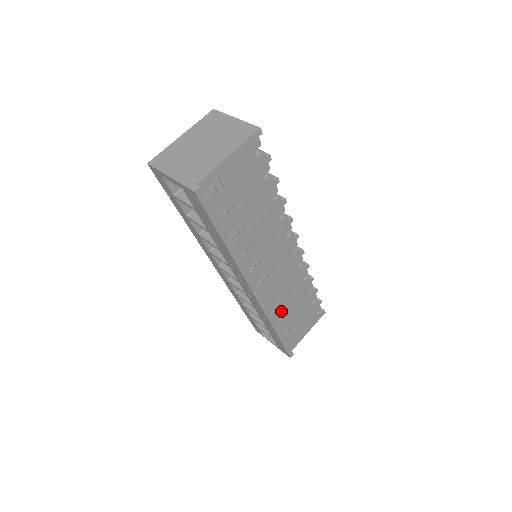
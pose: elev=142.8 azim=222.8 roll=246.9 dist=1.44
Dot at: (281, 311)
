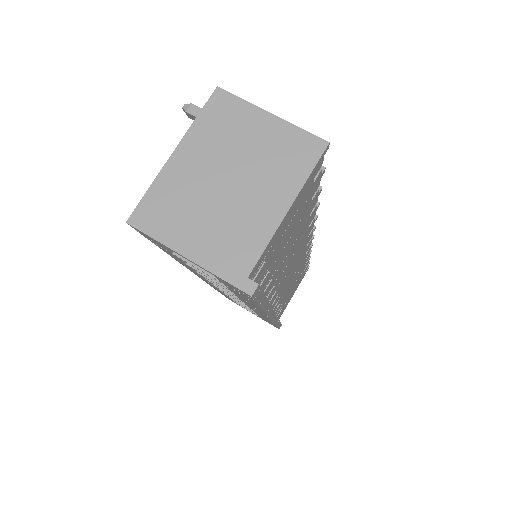
Dot at: (281, 302)
